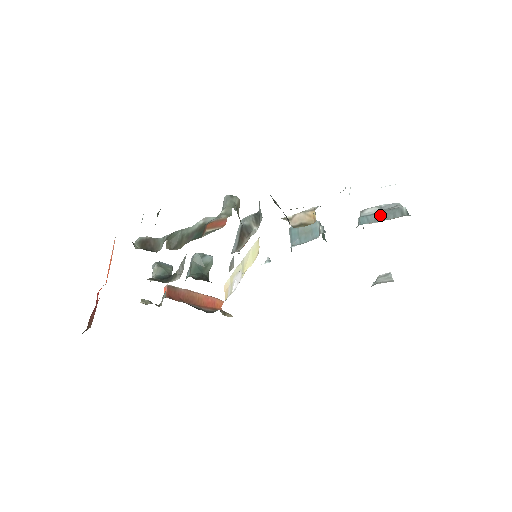
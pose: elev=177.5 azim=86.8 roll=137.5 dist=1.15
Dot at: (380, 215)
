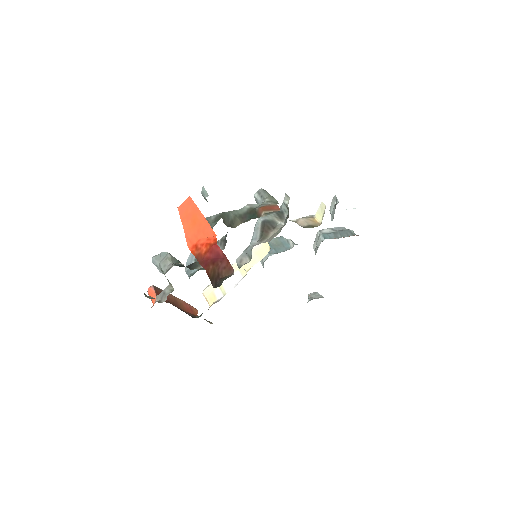
Dot at: (337, 234)
